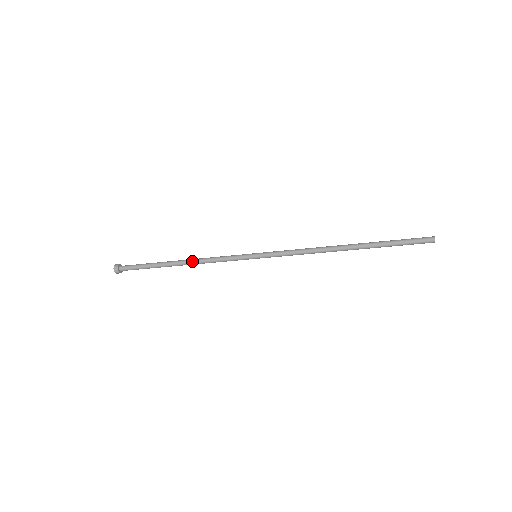
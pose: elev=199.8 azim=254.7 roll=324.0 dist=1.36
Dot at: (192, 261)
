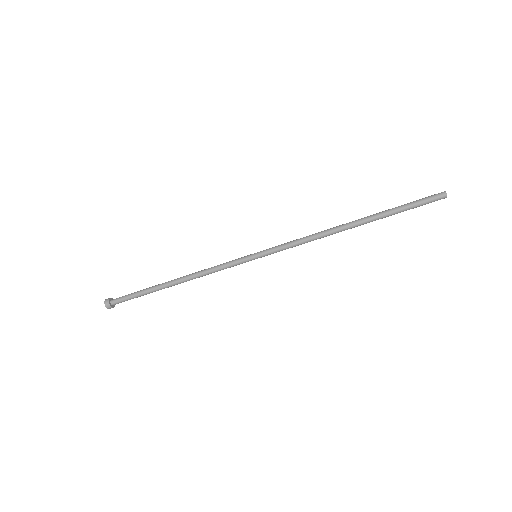
Dot at: (188, 278)
